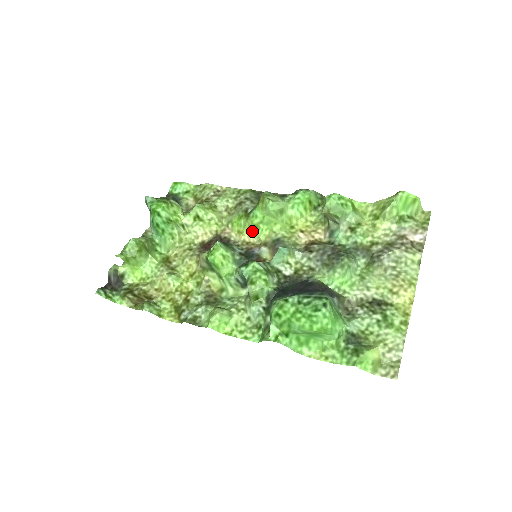
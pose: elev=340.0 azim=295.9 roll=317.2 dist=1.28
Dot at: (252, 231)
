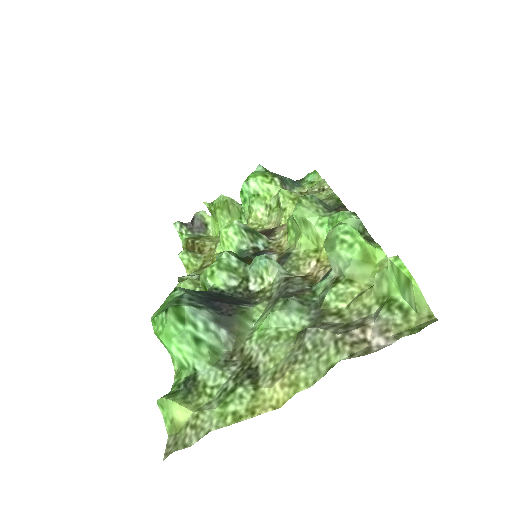
Dot at: occluded
